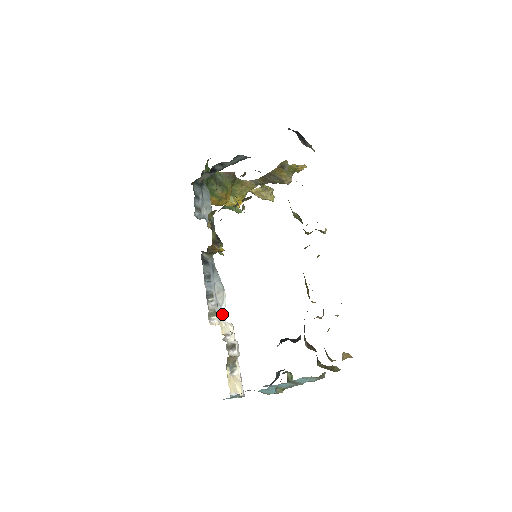
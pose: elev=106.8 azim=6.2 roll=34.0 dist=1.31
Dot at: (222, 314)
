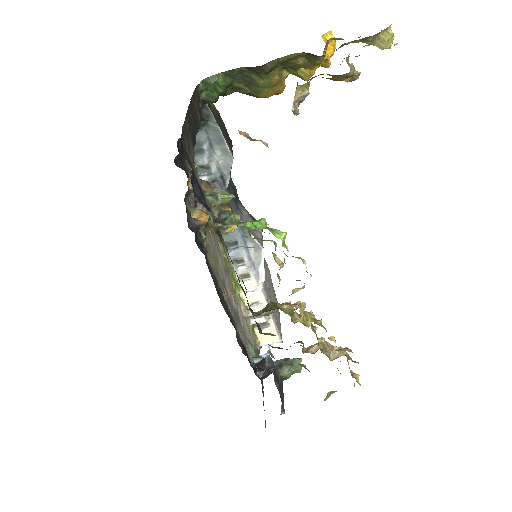
Dot at: (260, 273)
